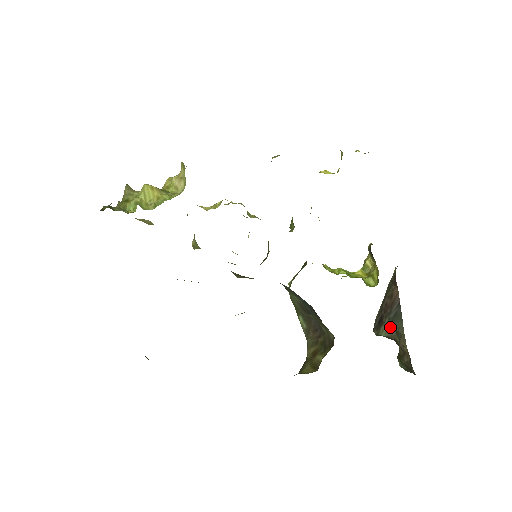
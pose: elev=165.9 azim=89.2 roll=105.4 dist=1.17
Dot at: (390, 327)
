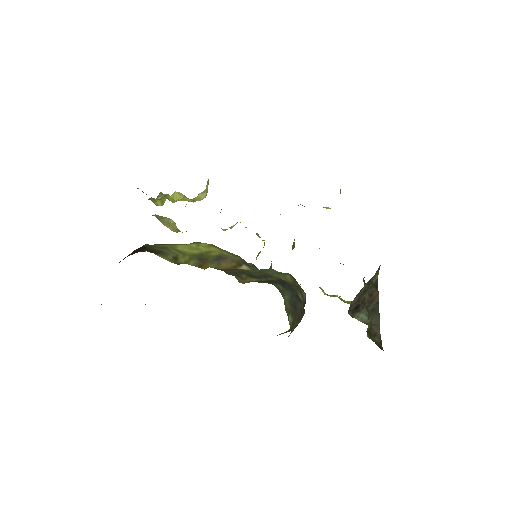
Dot at: (366, 317)
